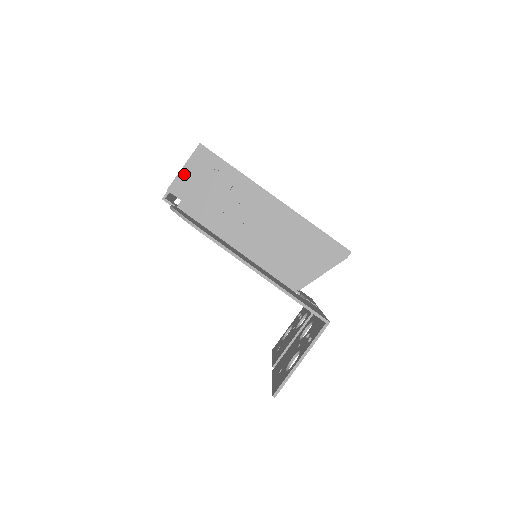
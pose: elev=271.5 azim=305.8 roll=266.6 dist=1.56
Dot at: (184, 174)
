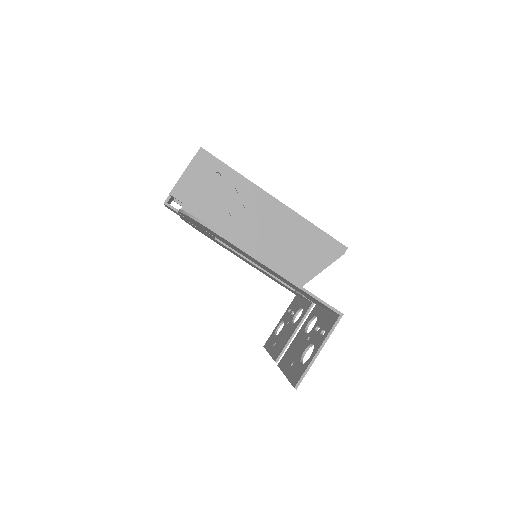
Dot at: (186, 178)
